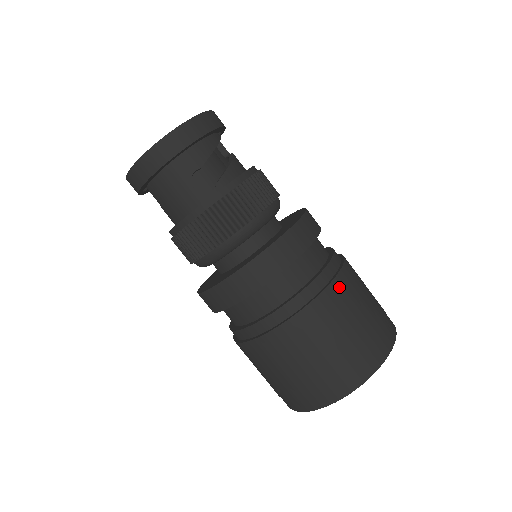
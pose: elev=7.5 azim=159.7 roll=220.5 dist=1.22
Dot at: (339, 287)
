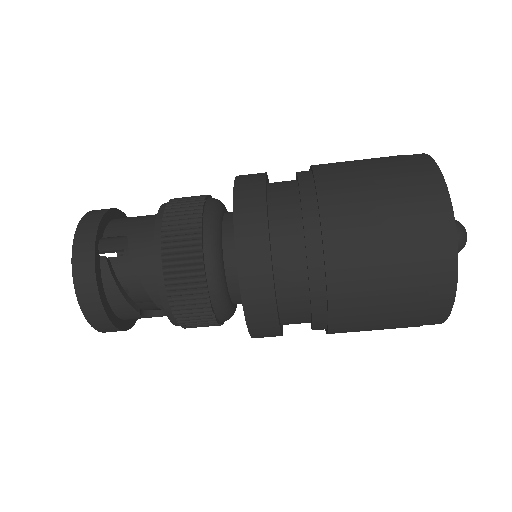
Dot at: (340, 302)
